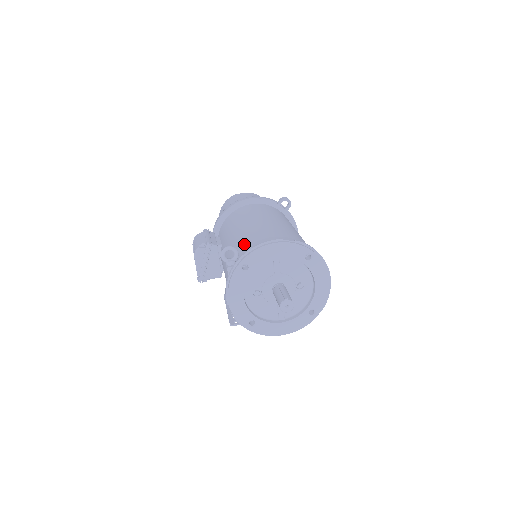
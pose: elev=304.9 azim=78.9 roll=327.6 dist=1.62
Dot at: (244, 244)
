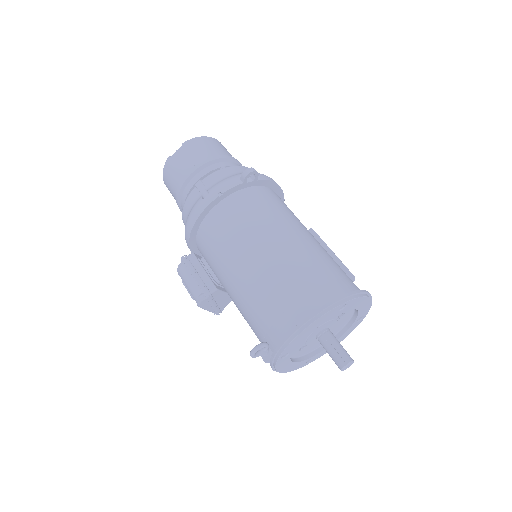
Dot at: (262, 319)
